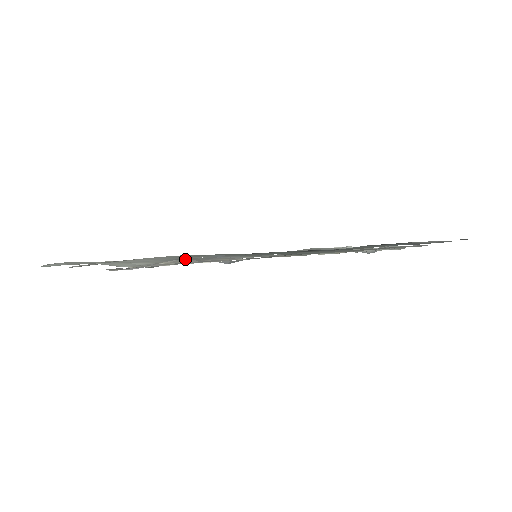
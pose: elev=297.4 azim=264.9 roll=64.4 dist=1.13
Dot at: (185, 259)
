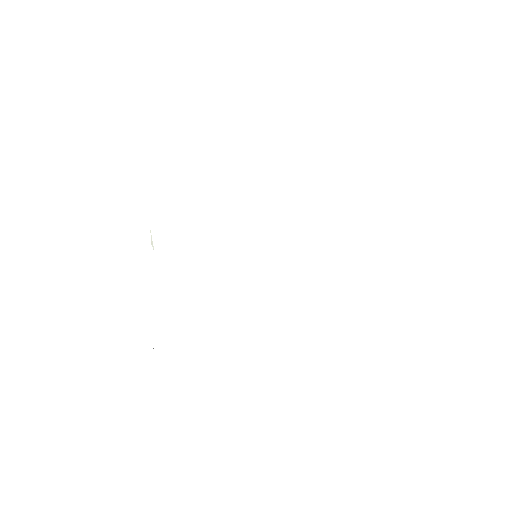
Dot at: occluded
